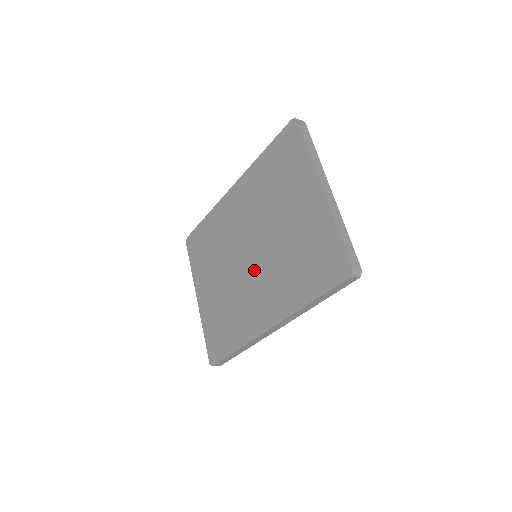
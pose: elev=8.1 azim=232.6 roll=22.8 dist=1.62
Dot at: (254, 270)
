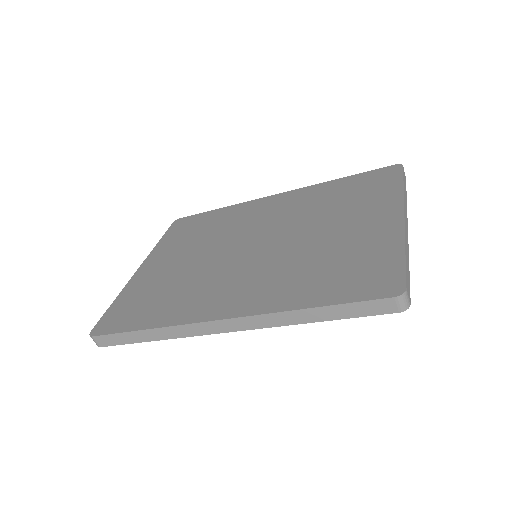
Dot at: (247, 260)
